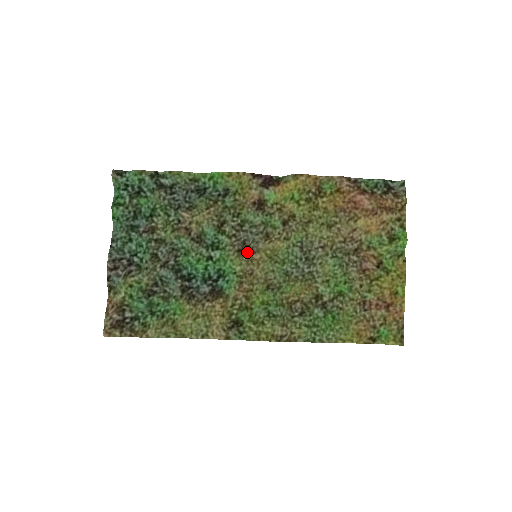
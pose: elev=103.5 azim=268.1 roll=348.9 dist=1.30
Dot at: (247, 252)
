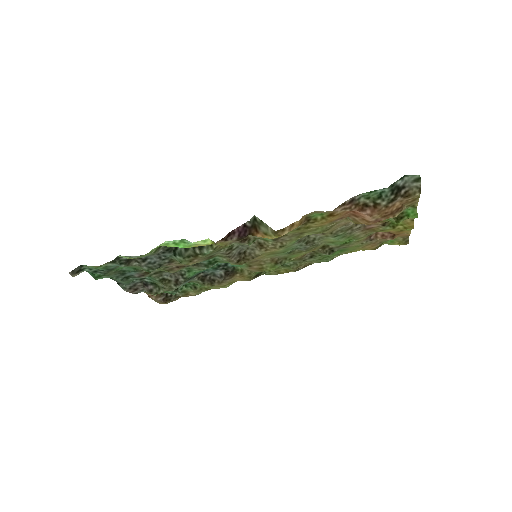
Dot at: (246, 259)
